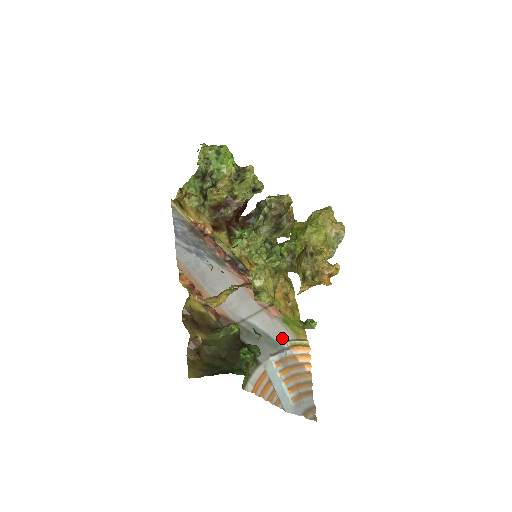
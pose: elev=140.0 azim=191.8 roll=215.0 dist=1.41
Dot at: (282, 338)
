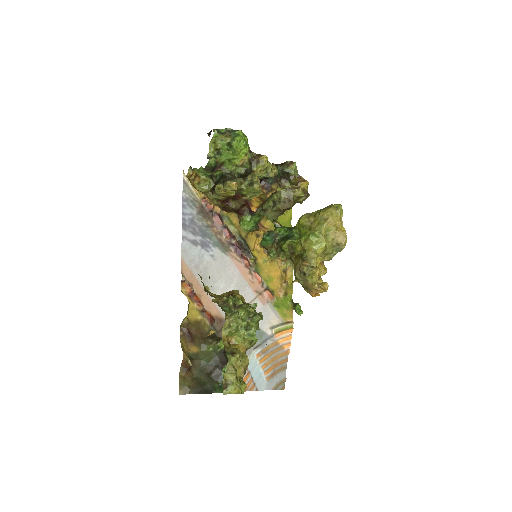
Dot at: (269, 326)
